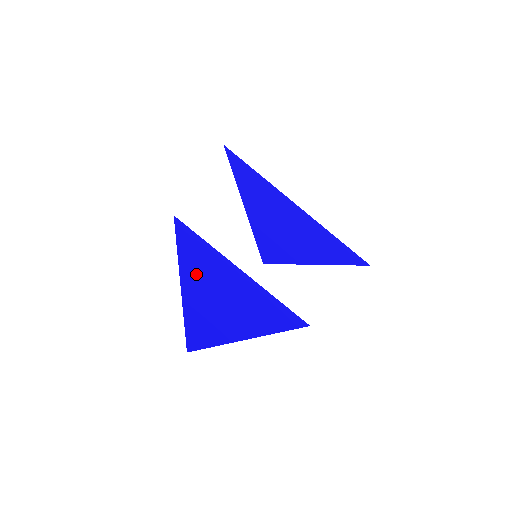
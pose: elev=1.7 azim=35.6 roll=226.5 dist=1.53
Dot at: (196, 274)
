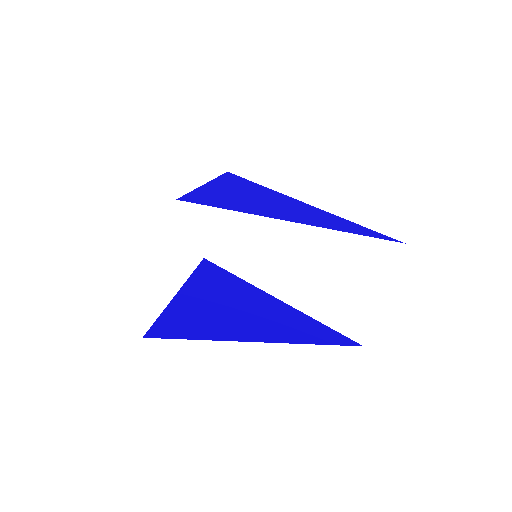
Dot at: (203, 292)
